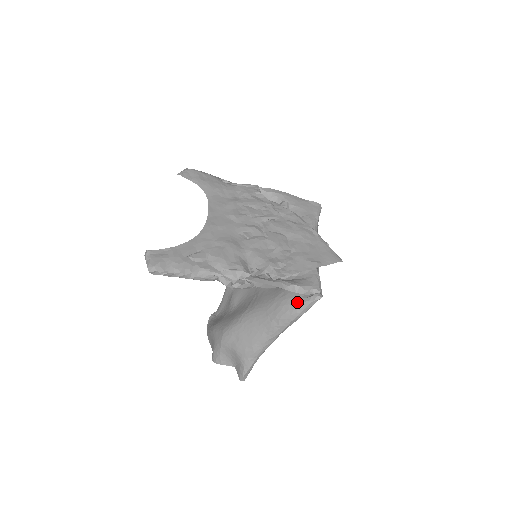
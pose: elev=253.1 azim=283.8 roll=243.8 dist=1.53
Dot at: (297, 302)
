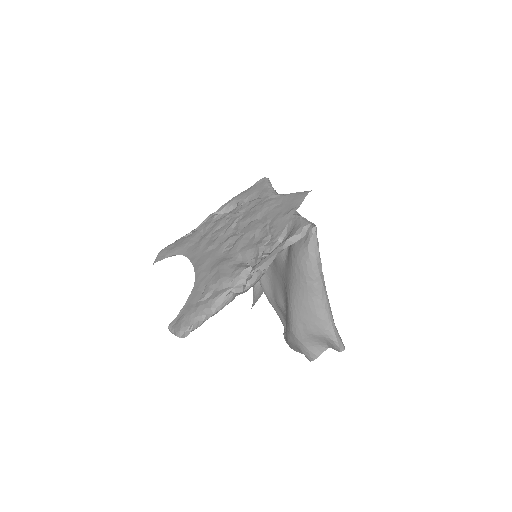
Dot at: (305, 249)
